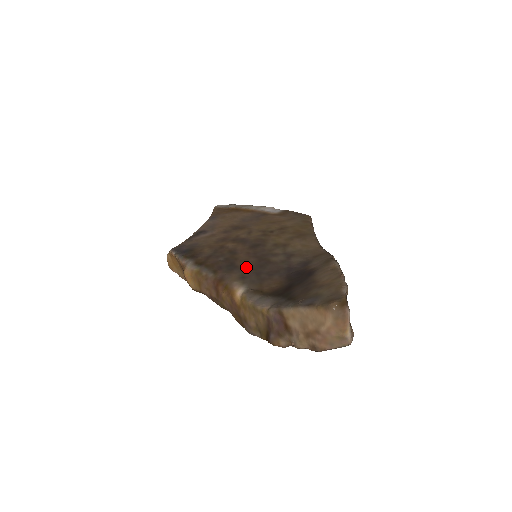
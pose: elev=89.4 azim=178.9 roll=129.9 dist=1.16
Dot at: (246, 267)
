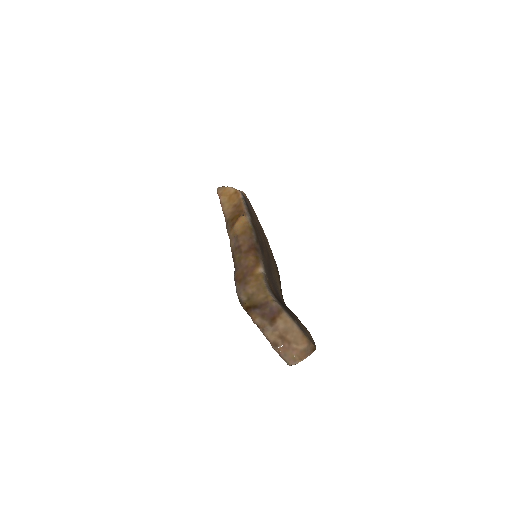
Dot at: (266, 261)
